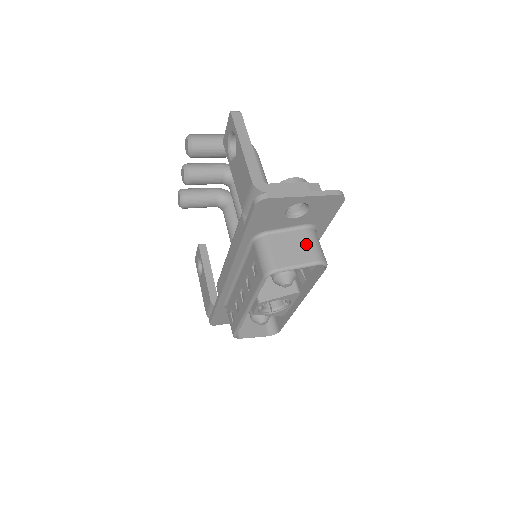
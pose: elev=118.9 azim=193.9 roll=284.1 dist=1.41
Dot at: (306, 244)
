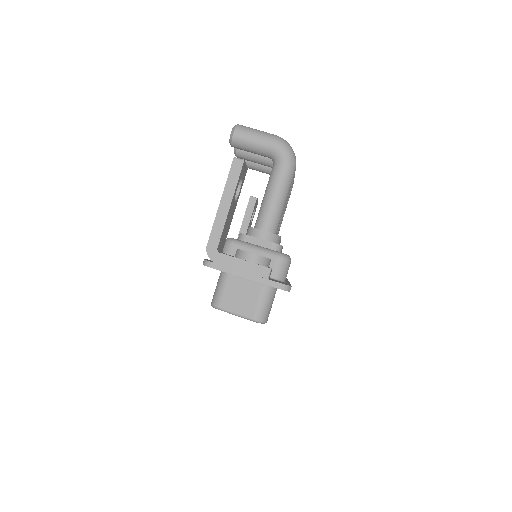
Dot at: (254, 299)
